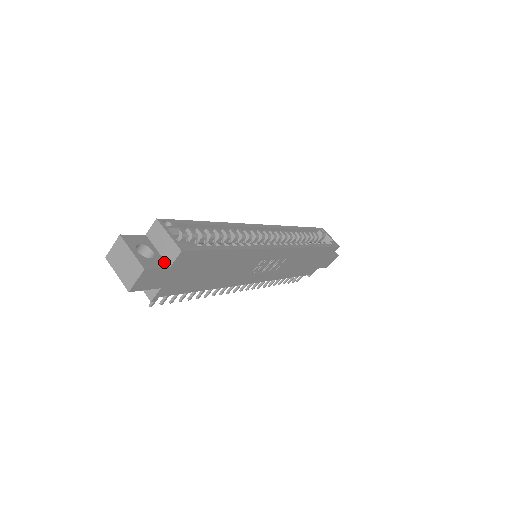
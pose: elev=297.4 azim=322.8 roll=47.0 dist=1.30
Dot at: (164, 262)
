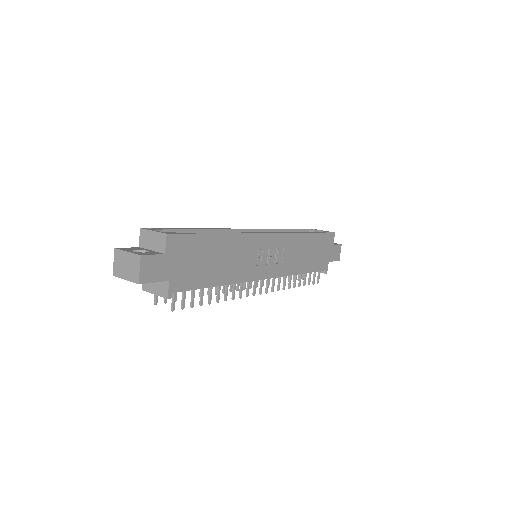
Dot at: (159, 253)
